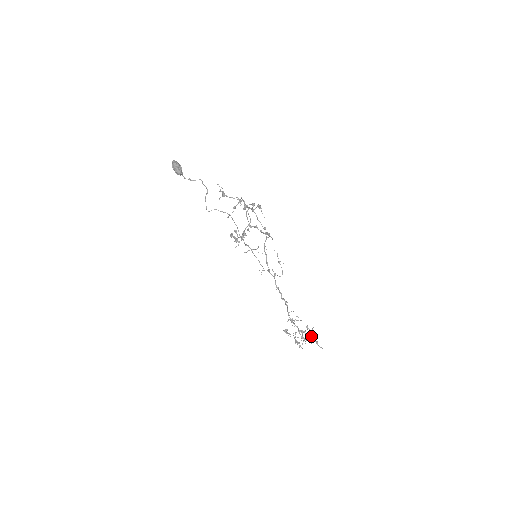
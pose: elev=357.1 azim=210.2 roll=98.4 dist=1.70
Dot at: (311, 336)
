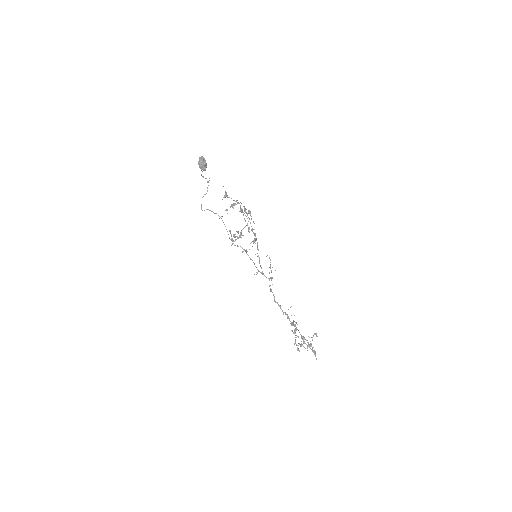
Dot at: (309, 344)
